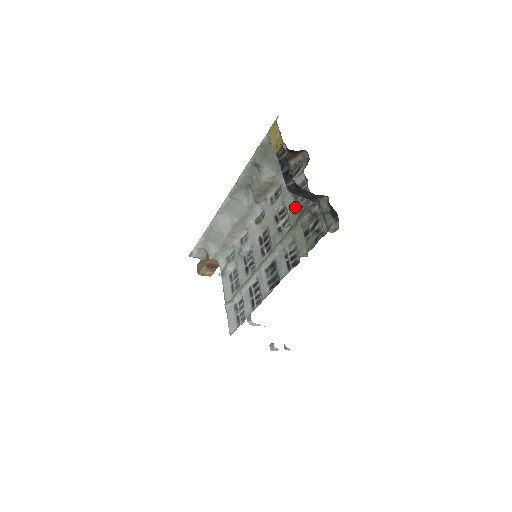
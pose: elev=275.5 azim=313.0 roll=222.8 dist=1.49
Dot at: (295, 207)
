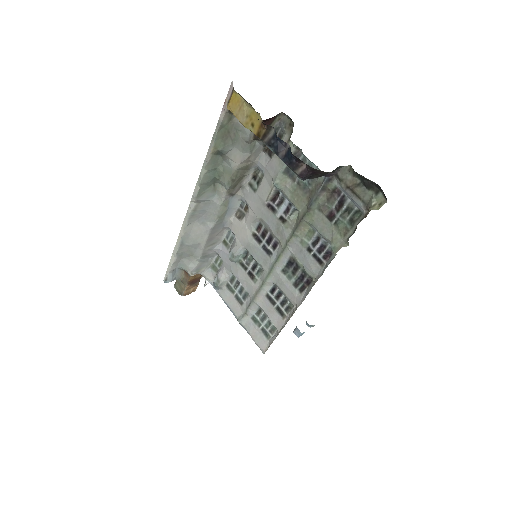
Dot at: (296, 188)
